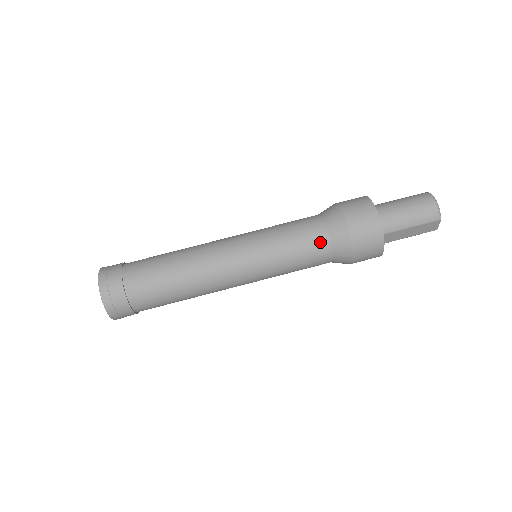
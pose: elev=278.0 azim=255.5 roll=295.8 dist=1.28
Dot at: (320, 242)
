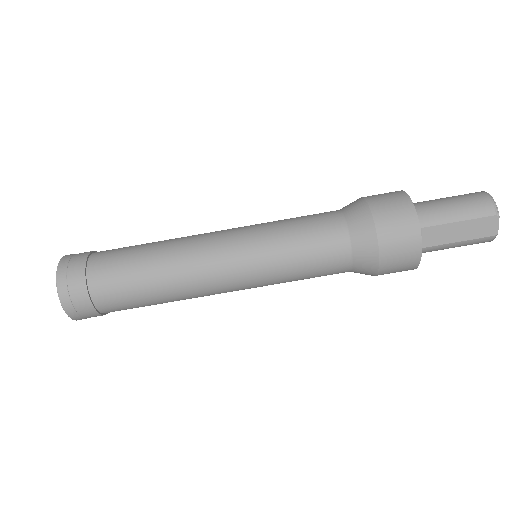
Dot at: (334, 228)
